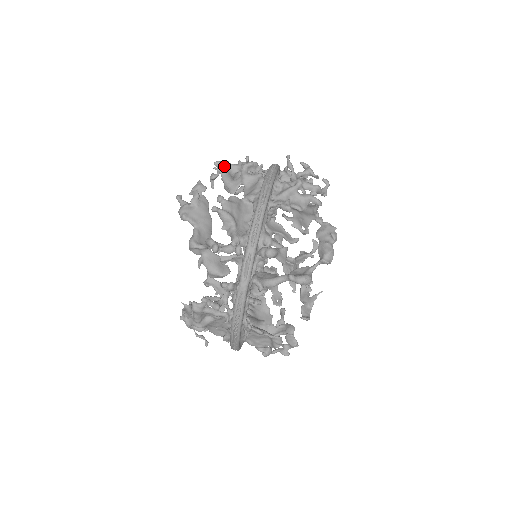
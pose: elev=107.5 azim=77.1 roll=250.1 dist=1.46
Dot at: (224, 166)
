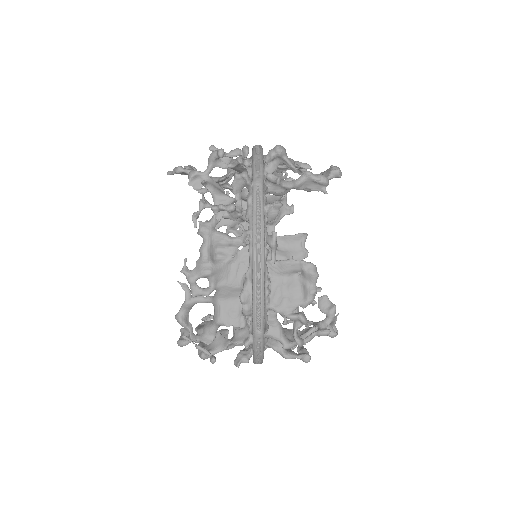
Dot at: occluded
